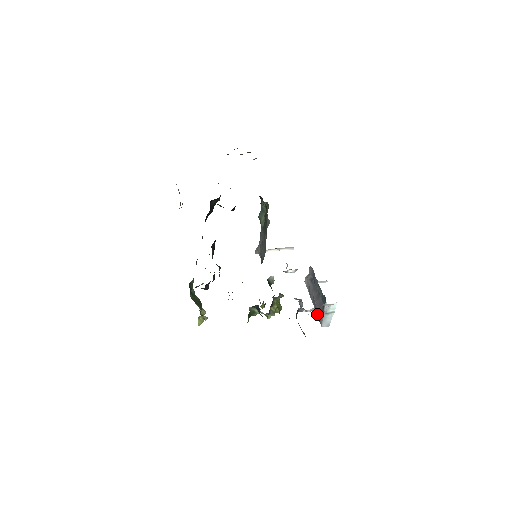
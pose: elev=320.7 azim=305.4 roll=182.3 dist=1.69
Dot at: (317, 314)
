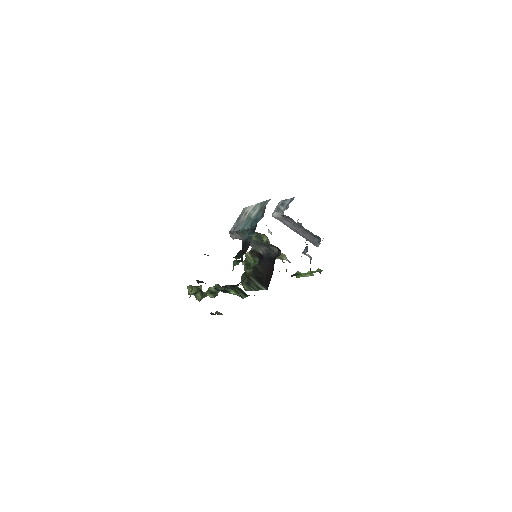
Dot at: occluded
